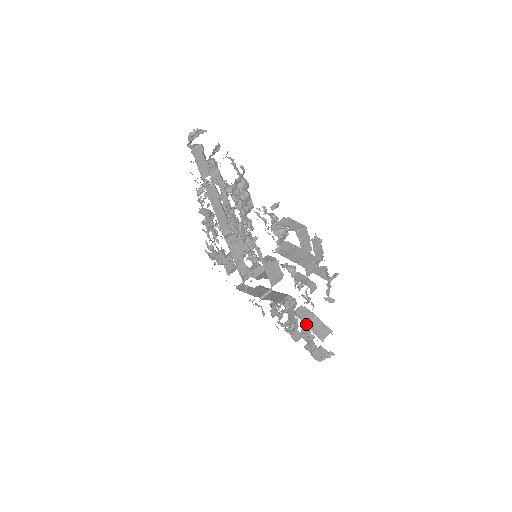
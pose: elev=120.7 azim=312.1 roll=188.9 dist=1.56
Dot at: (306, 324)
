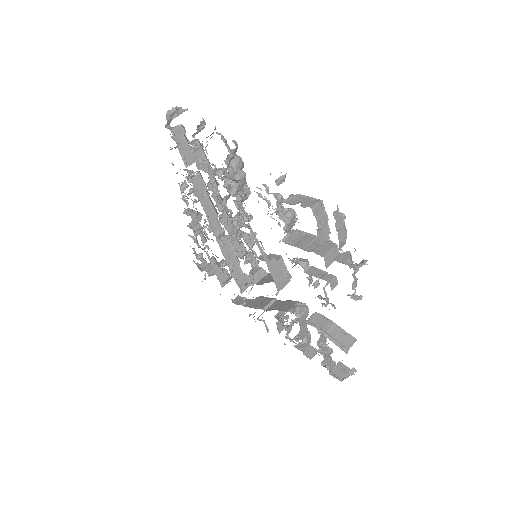
Dot at: (324, 333)
